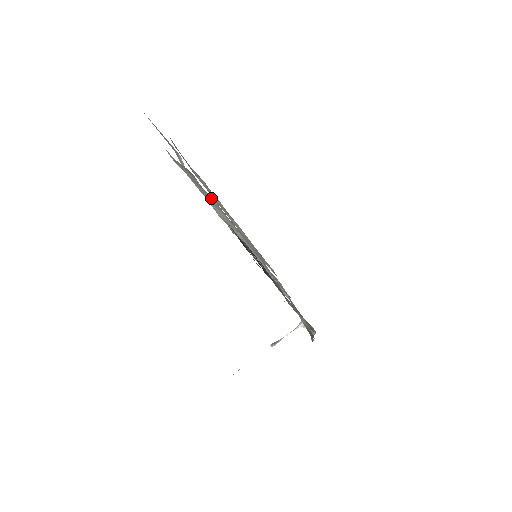
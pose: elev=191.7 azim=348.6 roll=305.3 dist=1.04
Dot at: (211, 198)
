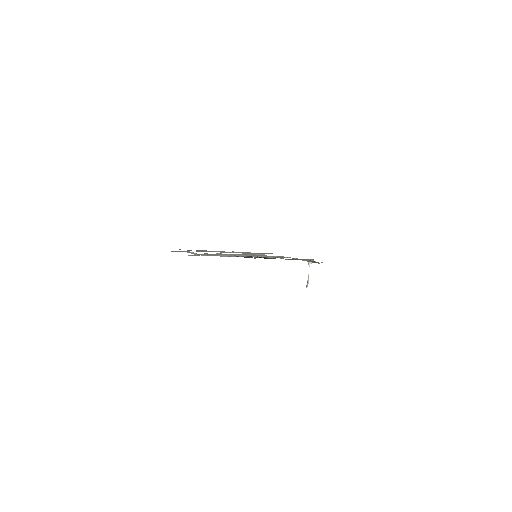
Dot at: (217, 254)
